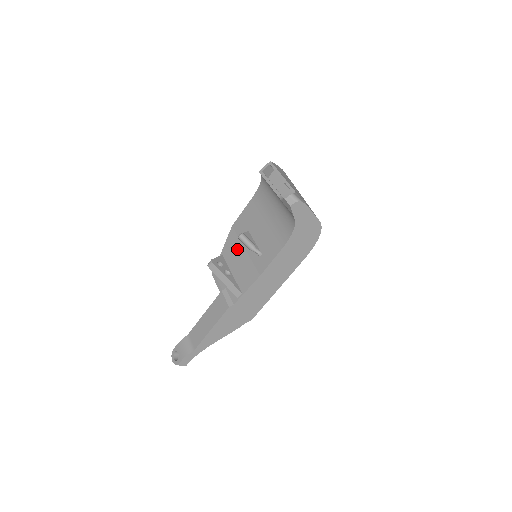
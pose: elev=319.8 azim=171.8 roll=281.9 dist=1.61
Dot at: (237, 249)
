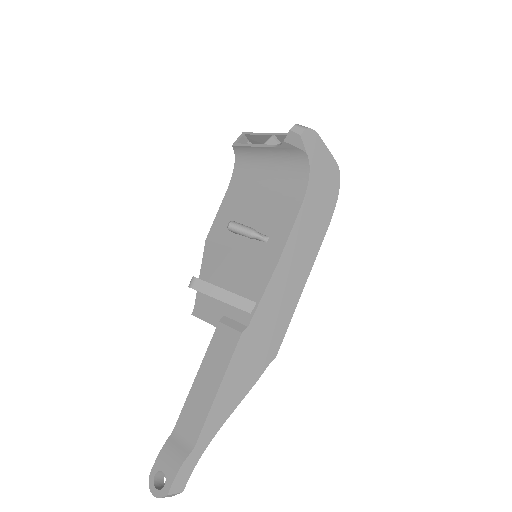
Dot at: (225, 258)
